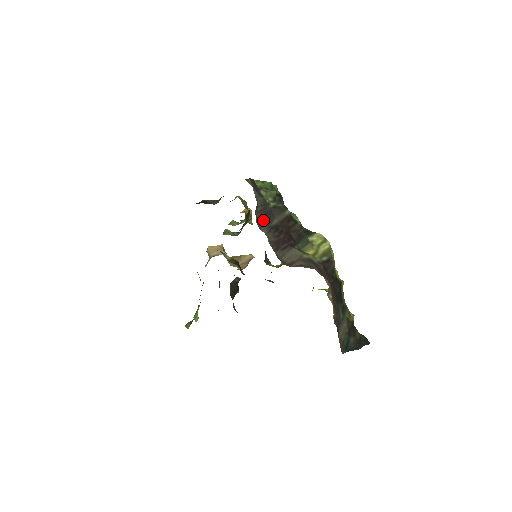
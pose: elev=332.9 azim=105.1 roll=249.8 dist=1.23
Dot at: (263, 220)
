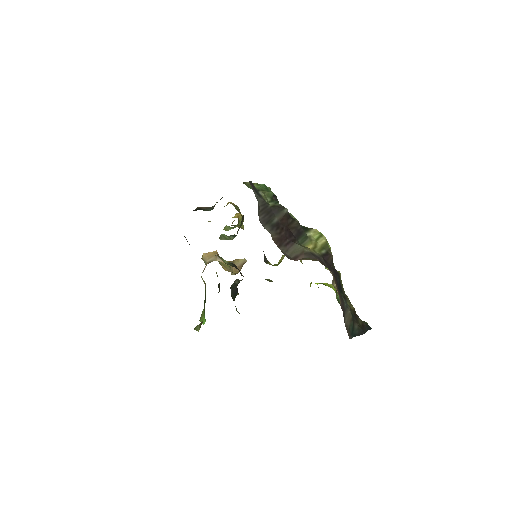
Dot at: (265, 219)
